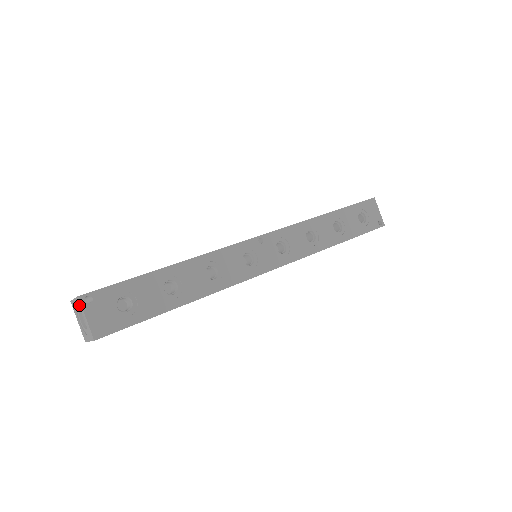
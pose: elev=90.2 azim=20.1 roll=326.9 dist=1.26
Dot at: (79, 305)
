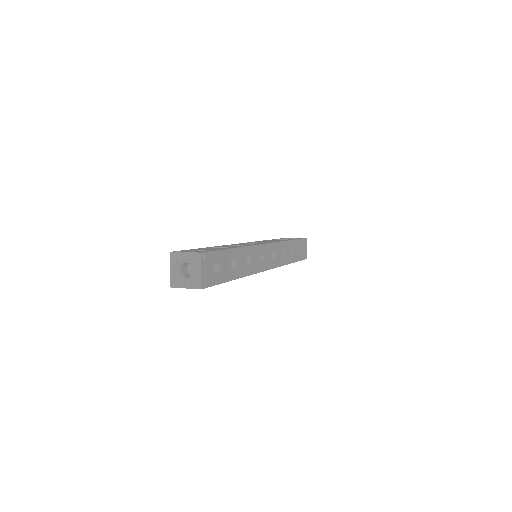
Dot at: (195, 259)
